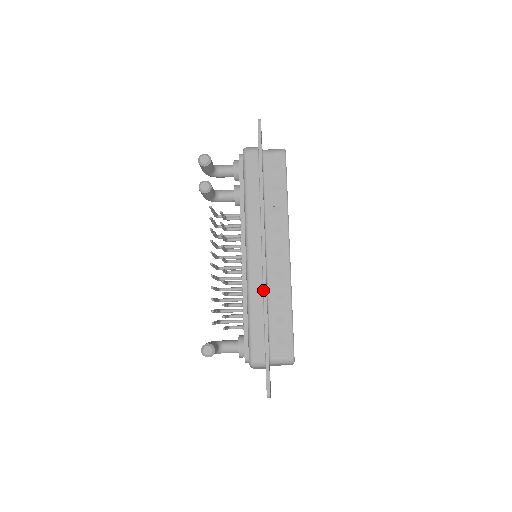
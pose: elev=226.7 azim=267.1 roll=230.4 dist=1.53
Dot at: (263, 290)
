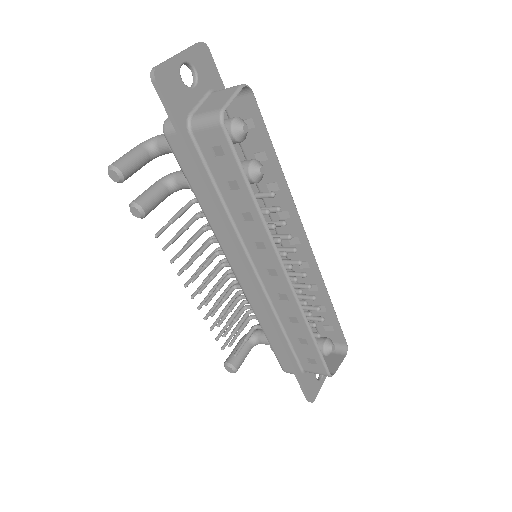
Dot at: (266, 317)
